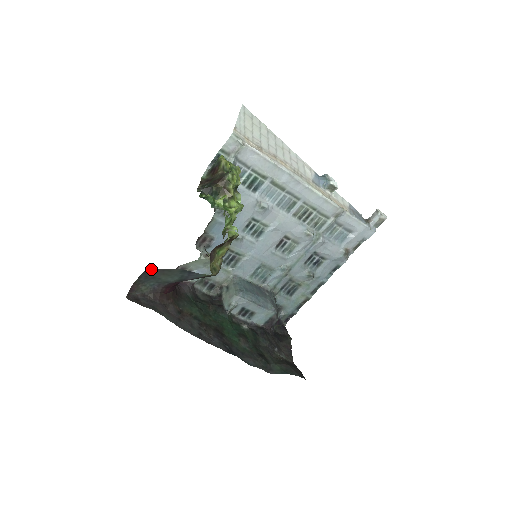
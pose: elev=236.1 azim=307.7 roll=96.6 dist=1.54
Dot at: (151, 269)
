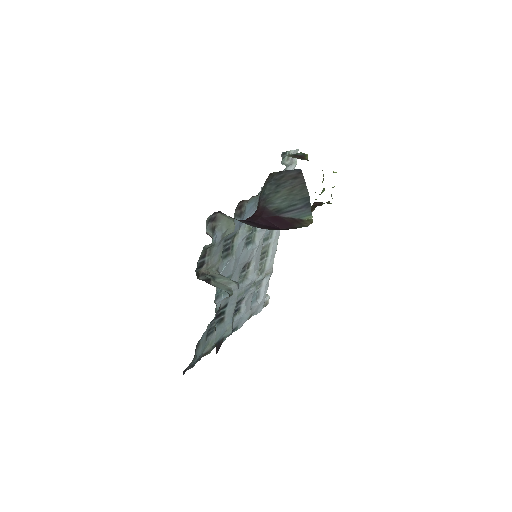
Dot at: occluded
